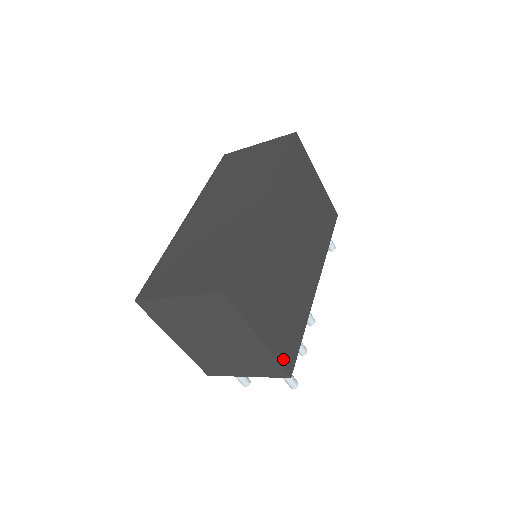
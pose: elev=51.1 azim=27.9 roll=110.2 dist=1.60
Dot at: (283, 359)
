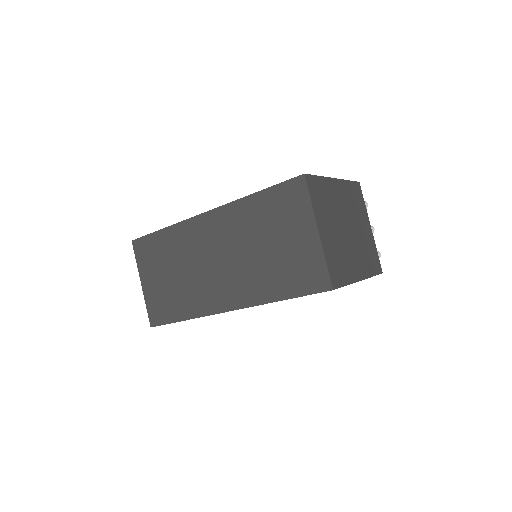
Dot at: occluded
